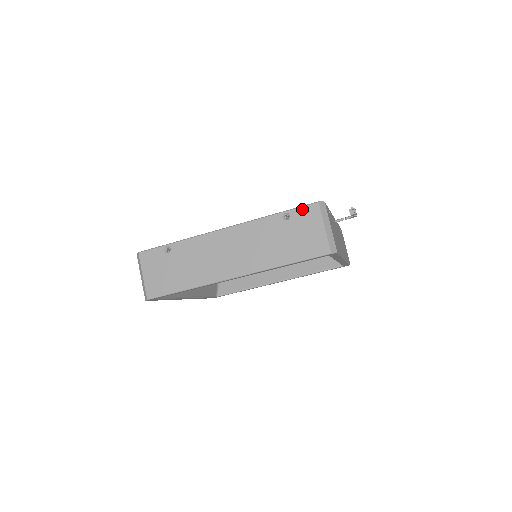
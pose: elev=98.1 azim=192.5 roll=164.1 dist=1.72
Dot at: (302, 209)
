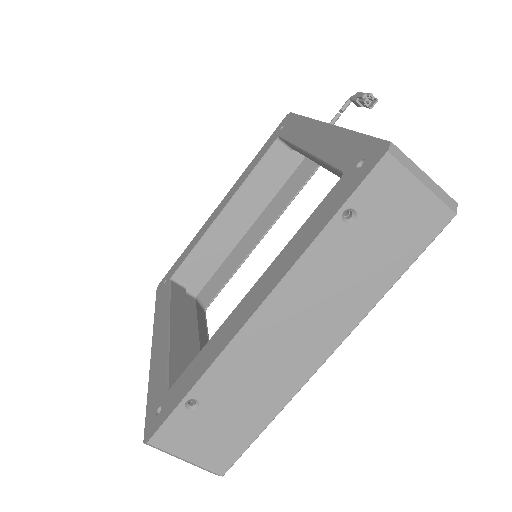
Dot at: (368, 185)
